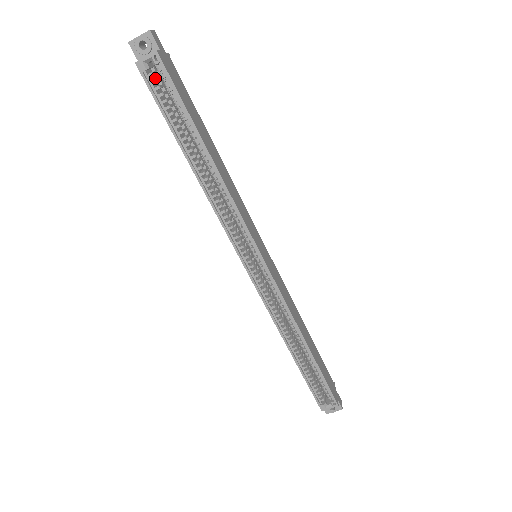
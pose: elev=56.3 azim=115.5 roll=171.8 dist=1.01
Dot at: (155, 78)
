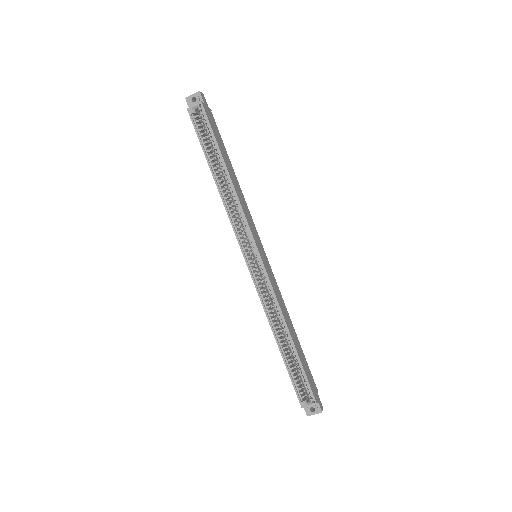
Dot at: occluded
